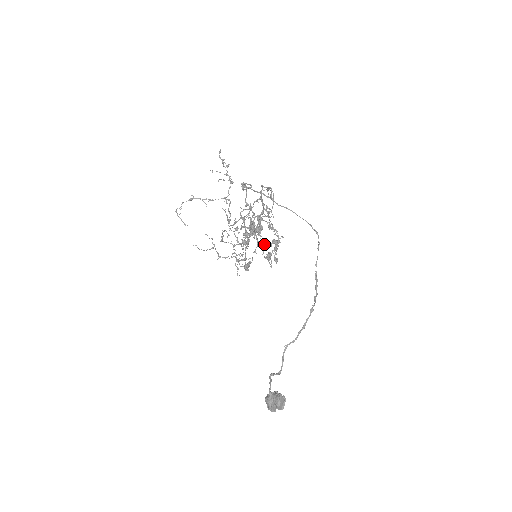
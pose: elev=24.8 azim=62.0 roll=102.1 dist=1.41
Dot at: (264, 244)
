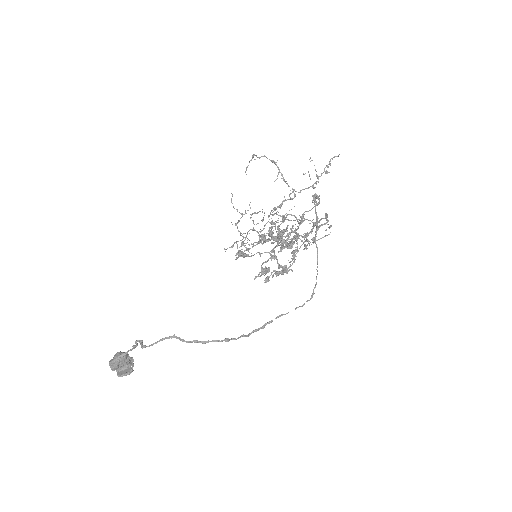
Dot at: (275, 258)
